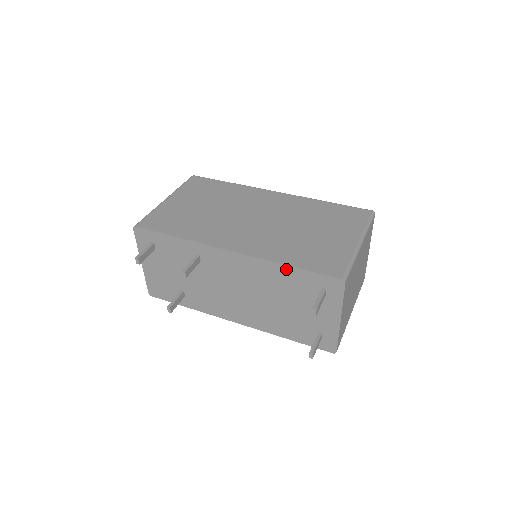
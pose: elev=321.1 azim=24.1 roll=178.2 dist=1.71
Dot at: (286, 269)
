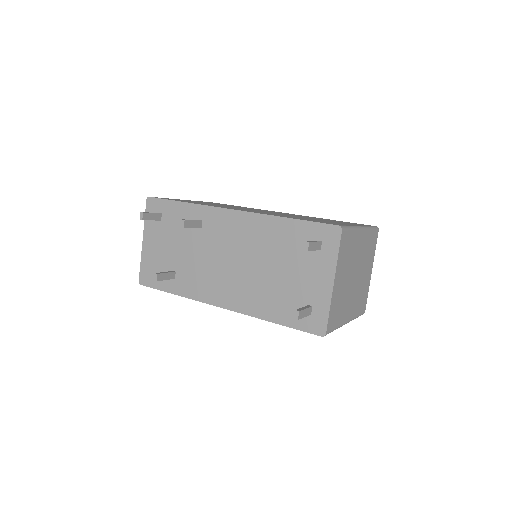
Dot at: (284, 222)
